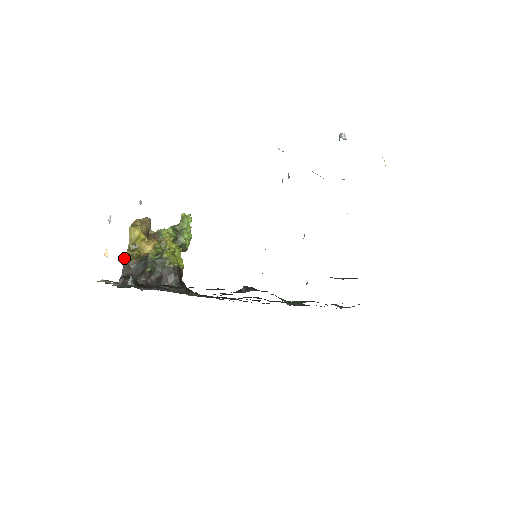
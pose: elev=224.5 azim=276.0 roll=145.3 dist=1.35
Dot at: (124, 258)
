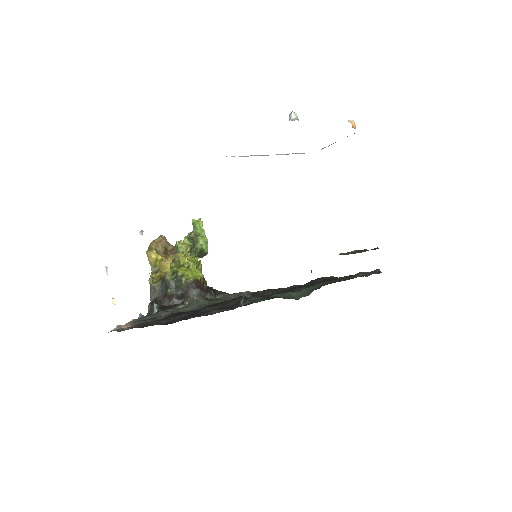
Dot at: (149, 283)
